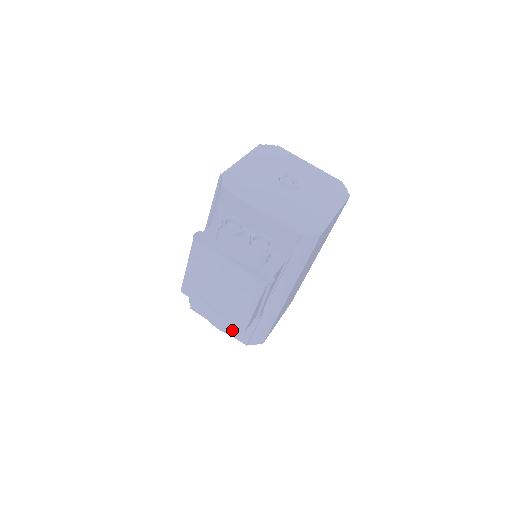
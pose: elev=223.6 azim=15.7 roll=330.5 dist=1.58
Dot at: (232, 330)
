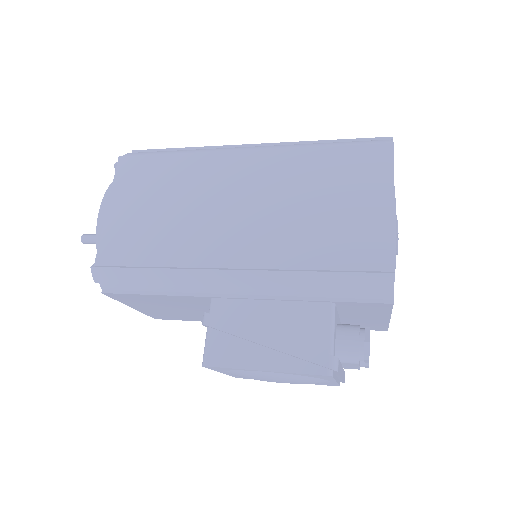
Dot at: (154, 313)
